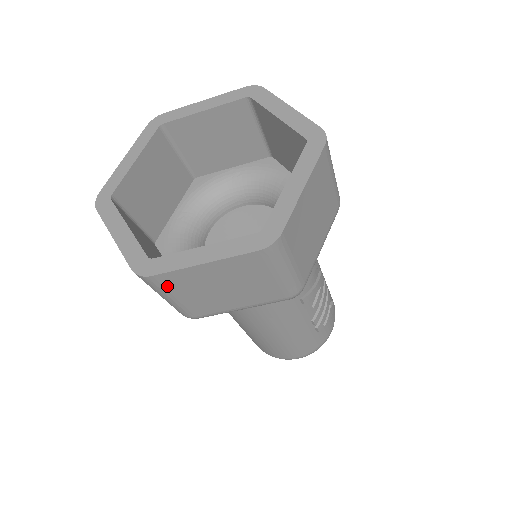
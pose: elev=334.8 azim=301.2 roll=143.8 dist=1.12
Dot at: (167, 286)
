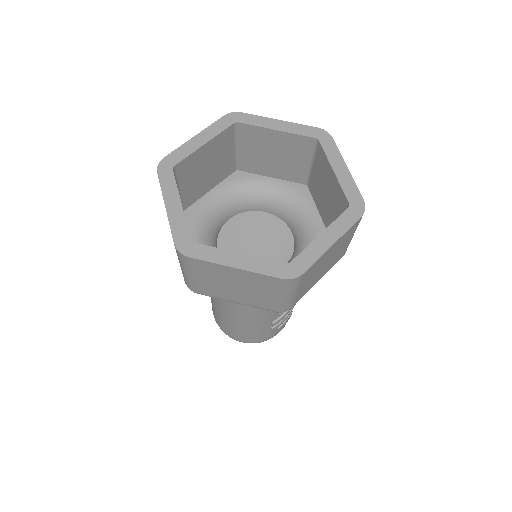
Dot at: (195, 267)
